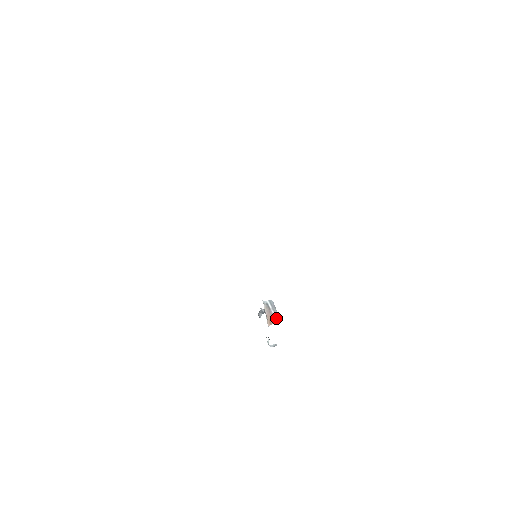
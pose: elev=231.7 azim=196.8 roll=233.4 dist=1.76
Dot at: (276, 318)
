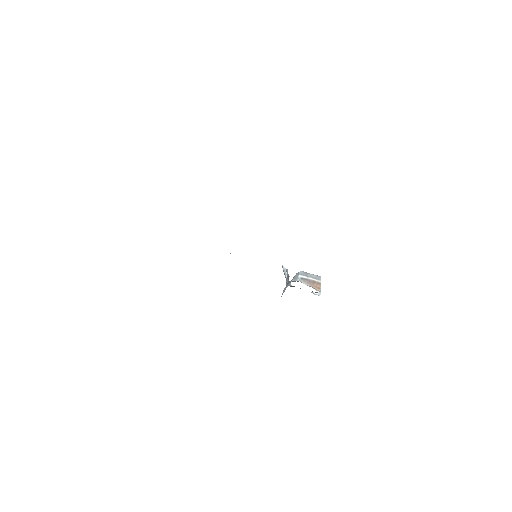
Dot at: (317, 280)
